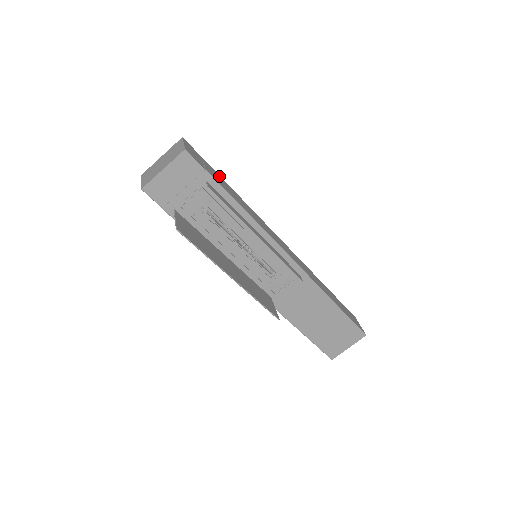
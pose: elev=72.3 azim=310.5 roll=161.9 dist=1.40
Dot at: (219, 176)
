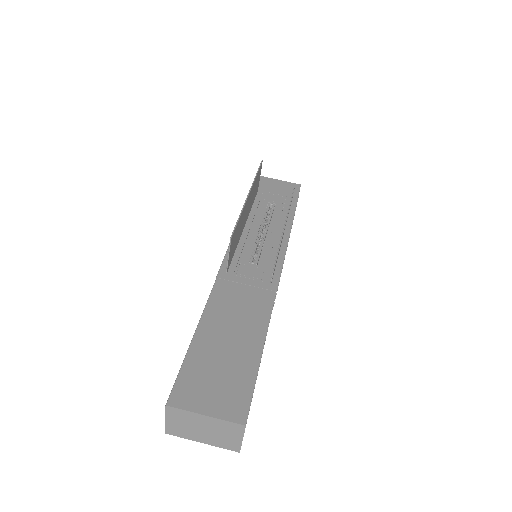
Dot at: occluded
